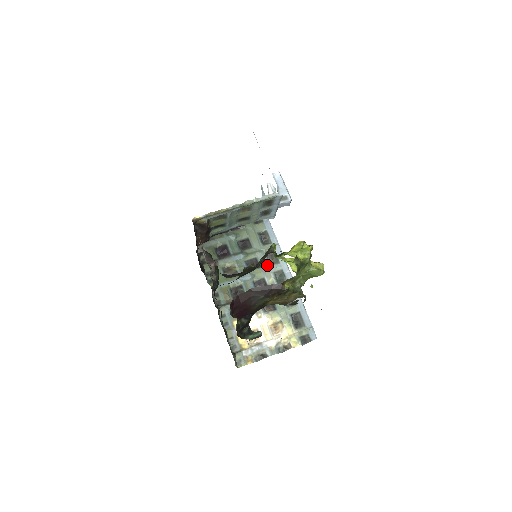
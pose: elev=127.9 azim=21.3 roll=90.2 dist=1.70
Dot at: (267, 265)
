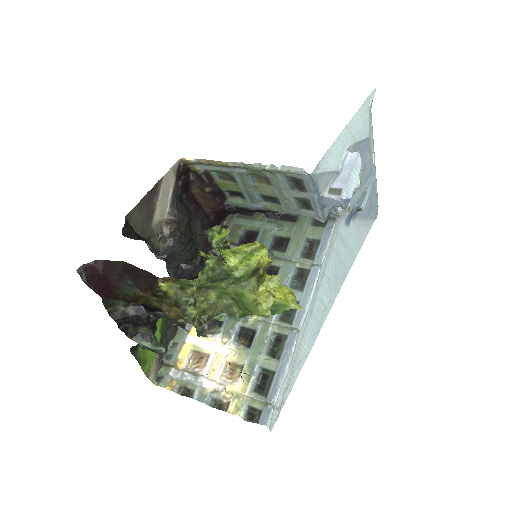
Dot at: (284, 284)
